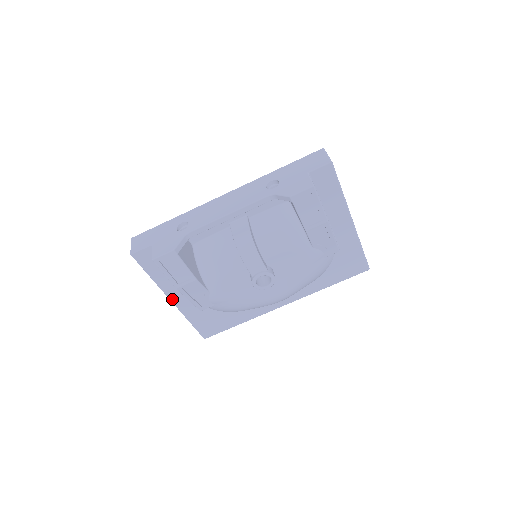
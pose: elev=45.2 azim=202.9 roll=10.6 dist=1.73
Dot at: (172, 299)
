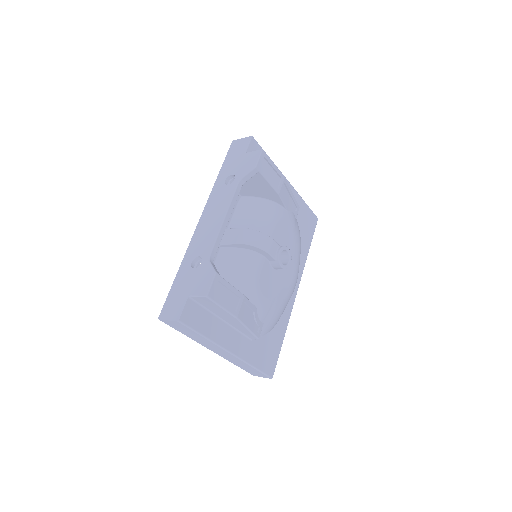
Dot at: (230, 350)
